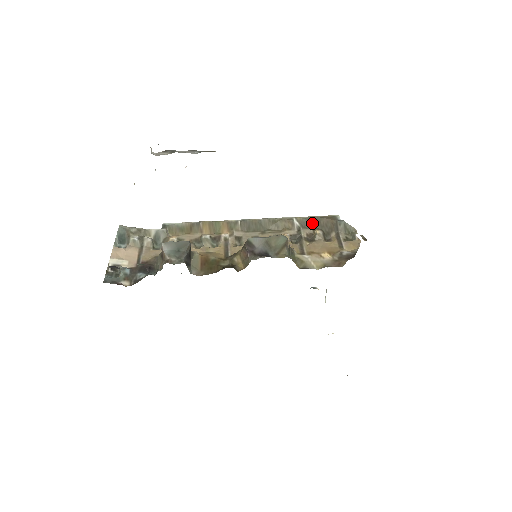
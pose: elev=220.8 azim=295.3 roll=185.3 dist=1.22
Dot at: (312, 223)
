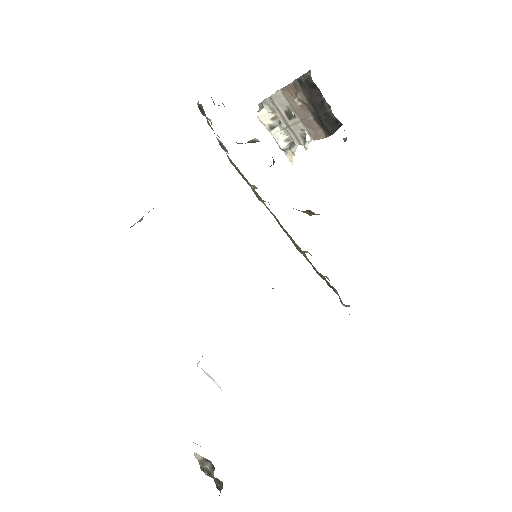
Dot at: (317, 272)
